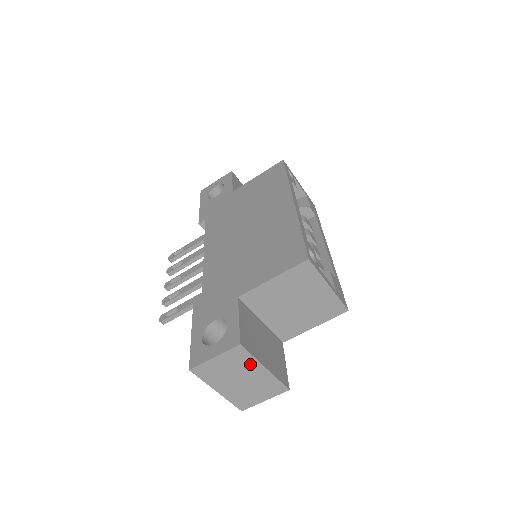
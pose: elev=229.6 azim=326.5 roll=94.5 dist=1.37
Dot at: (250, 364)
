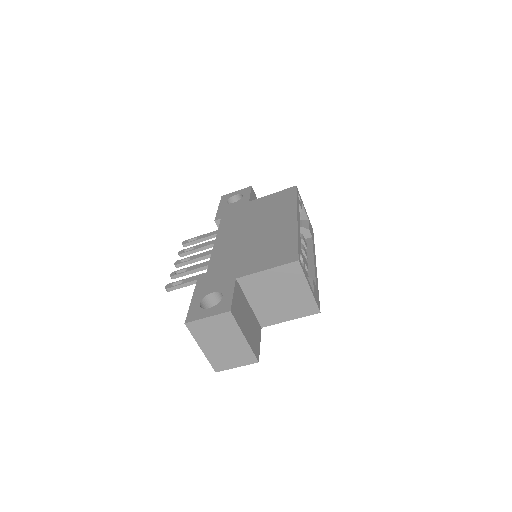
Dot at: (233, 330)
